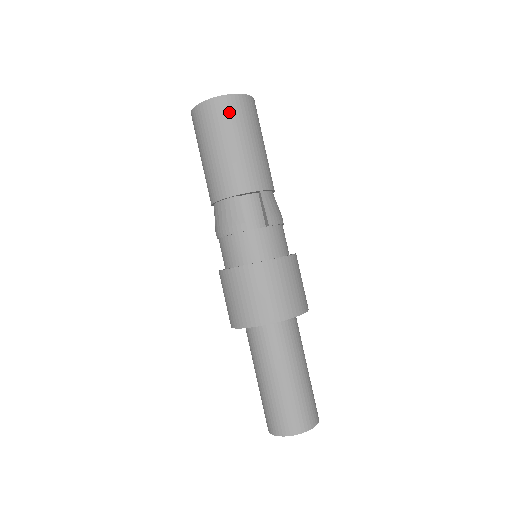
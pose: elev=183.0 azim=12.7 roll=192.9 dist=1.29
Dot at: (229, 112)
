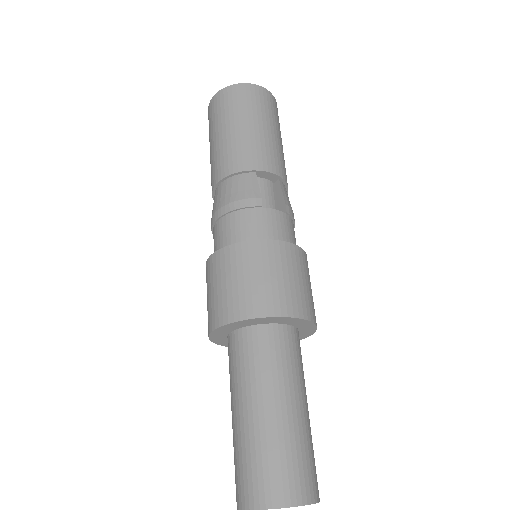
Dot at: (259, 99)
